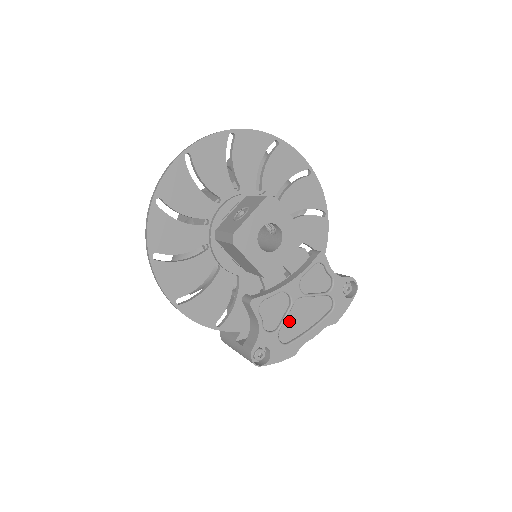
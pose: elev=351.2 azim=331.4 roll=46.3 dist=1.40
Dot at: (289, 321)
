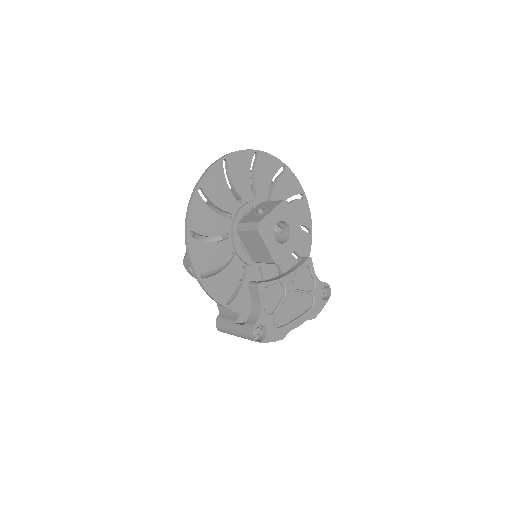
Dot at: (282, 309)
